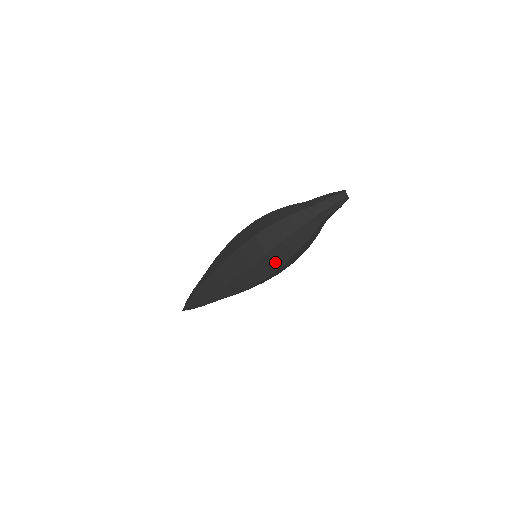
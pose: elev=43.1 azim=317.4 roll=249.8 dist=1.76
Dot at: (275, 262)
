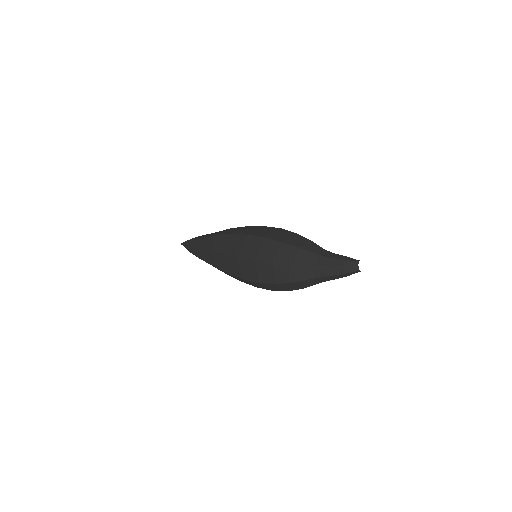
Dot at: occluded
